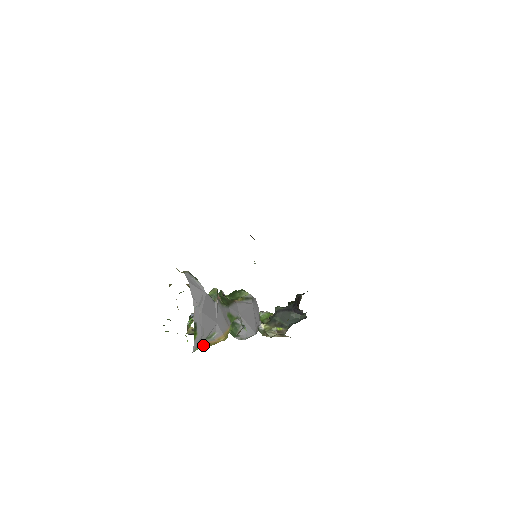
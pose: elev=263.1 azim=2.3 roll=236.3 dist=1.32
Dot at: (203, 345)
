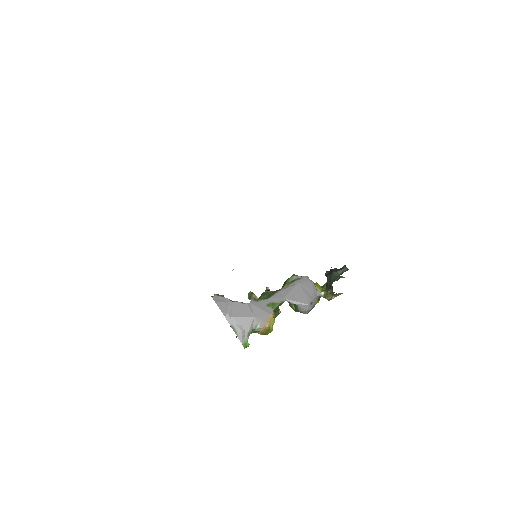
Dot at: (260, 334)
